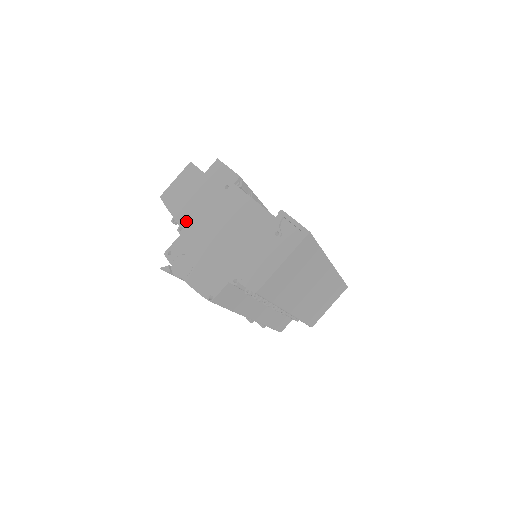
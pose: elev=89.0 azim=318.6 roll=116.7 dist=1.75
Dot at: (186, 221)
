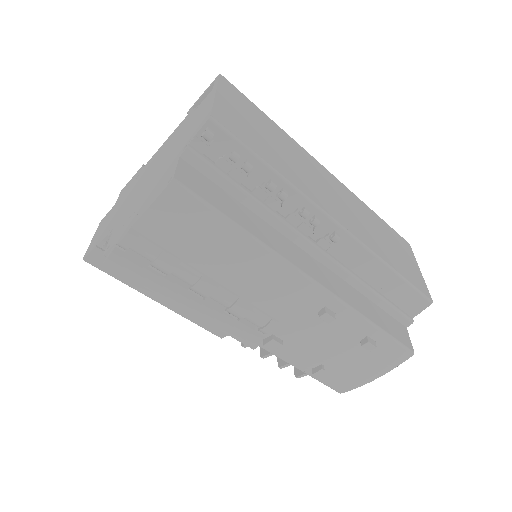
Dot at: (113, 224)
